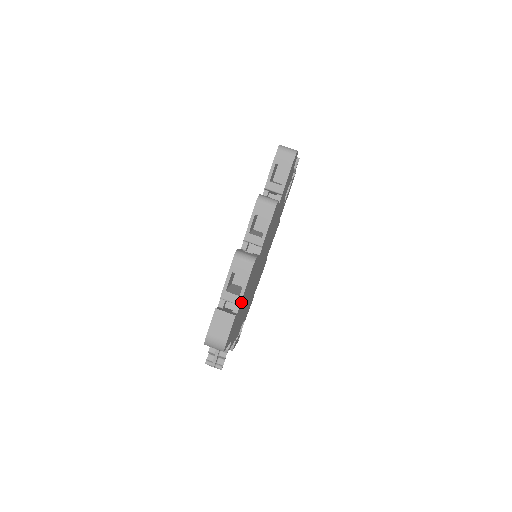
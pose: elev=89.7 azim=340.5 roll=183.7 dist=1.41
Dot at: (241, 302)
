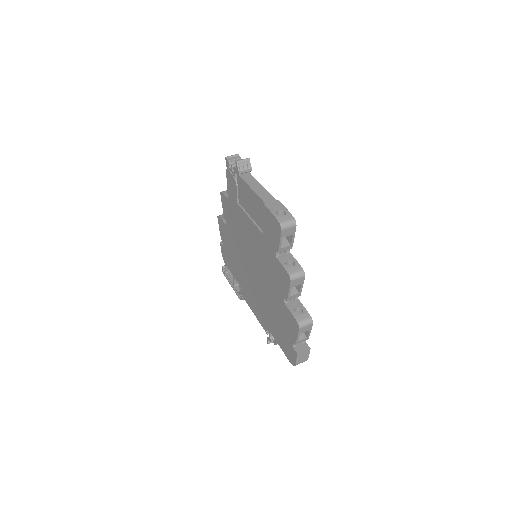
Dot at: occluded
